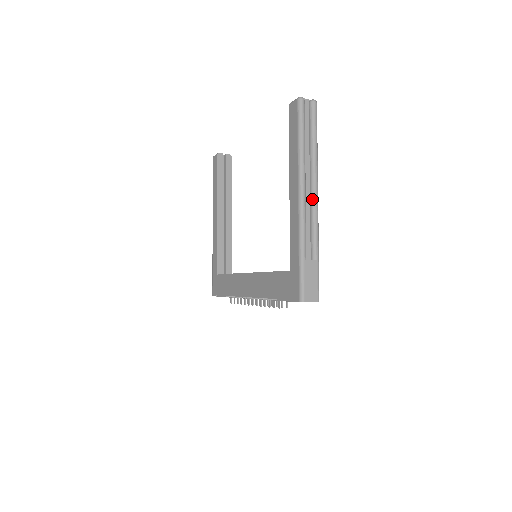
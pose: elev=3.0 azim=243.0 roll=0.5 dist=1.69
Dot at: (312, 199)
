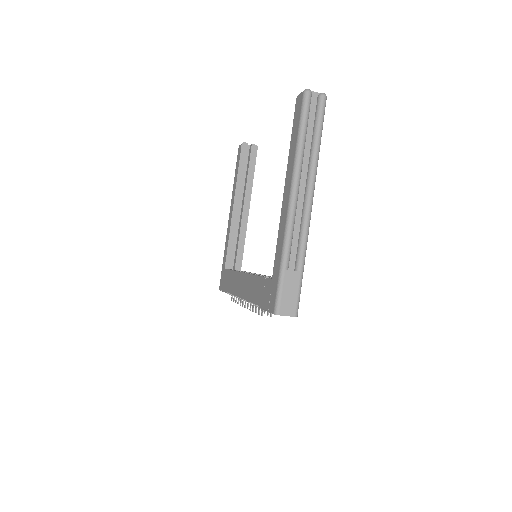
Dot at: (305, 204)
